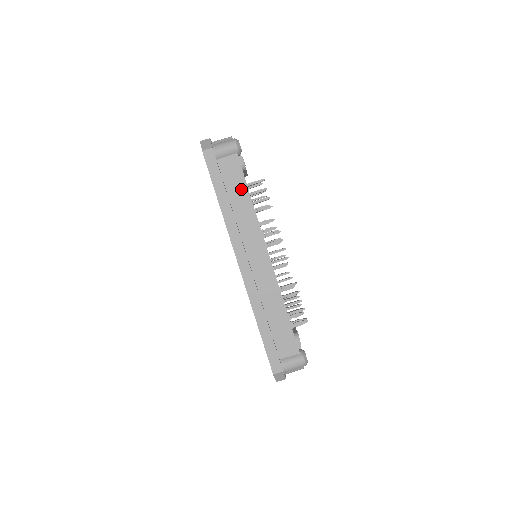
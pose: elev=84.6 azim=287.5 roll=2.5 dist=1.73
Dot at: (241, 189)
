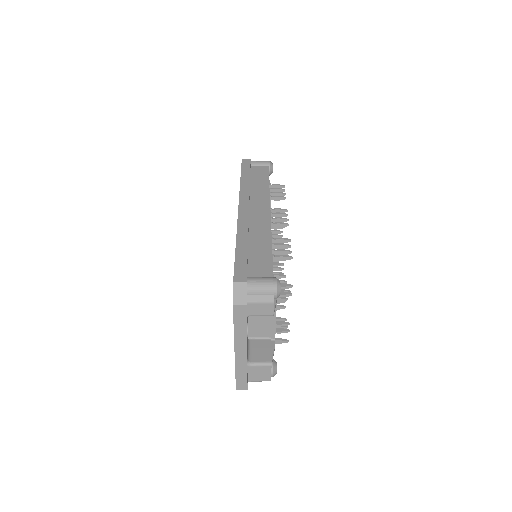
Dot at: (263, 180)
